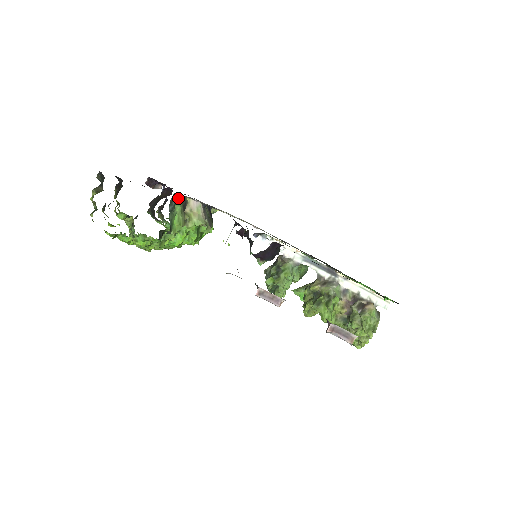
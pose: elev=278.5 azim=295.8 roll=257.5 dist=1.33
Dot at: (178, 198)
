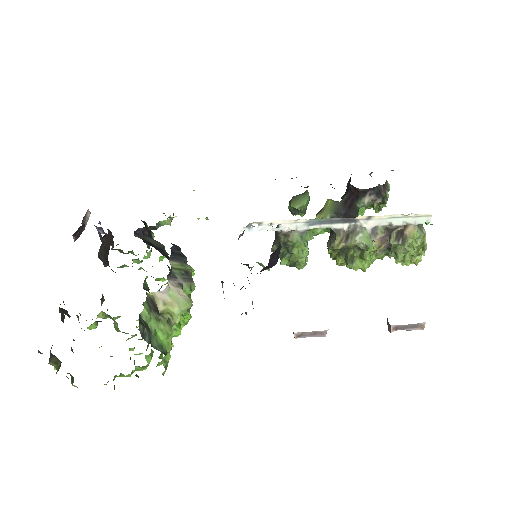
Dot at: (143, 315)
